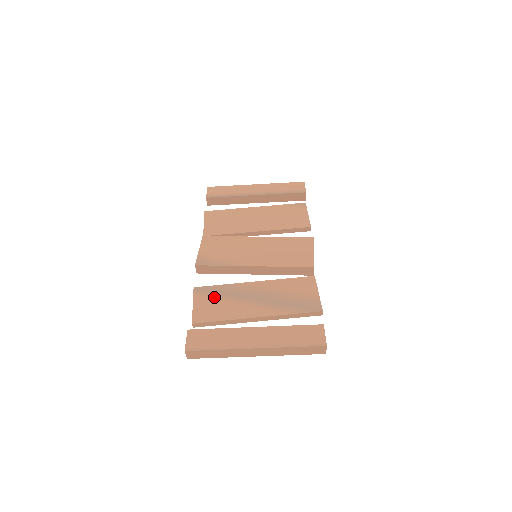
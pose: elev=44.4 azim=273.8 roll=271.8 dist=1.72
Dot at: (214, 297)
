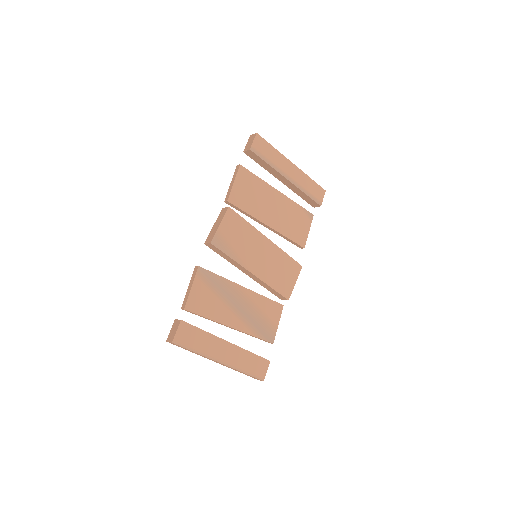
Dot at: (210, 288)
